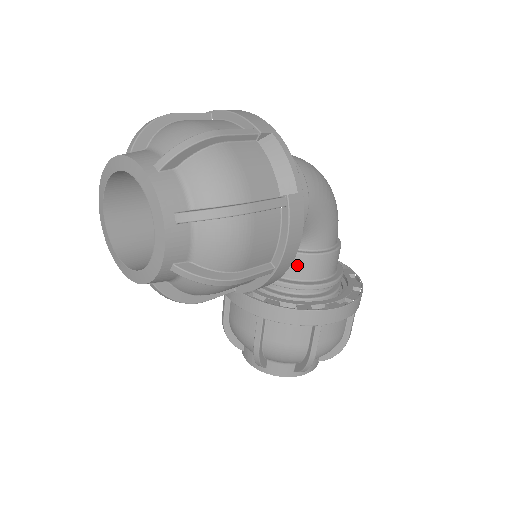
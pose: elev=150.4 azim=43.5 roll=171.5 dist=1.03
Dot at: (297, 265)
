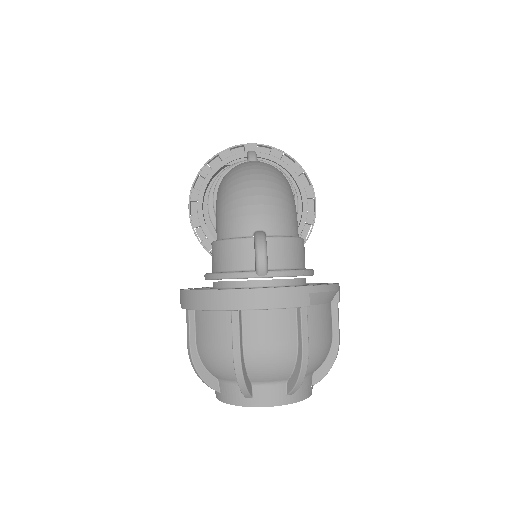
Dot at: occluded
